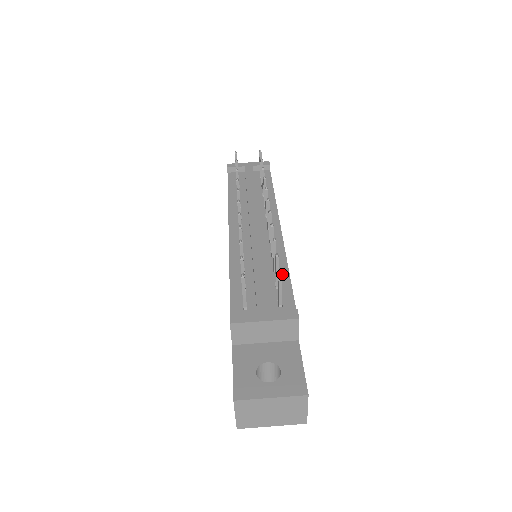
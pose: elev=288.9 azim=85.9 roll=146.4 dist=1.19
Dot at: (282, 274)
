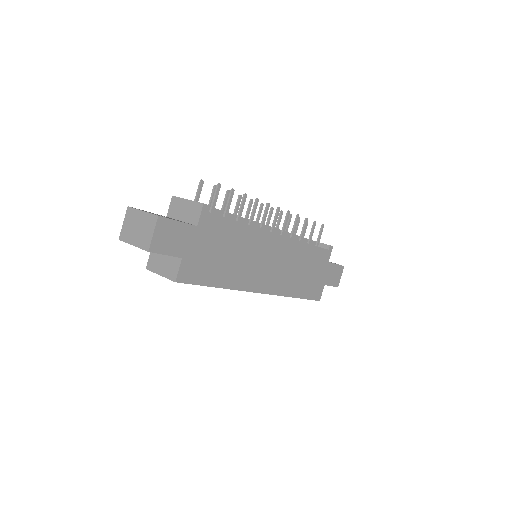
Dot at: occluded
